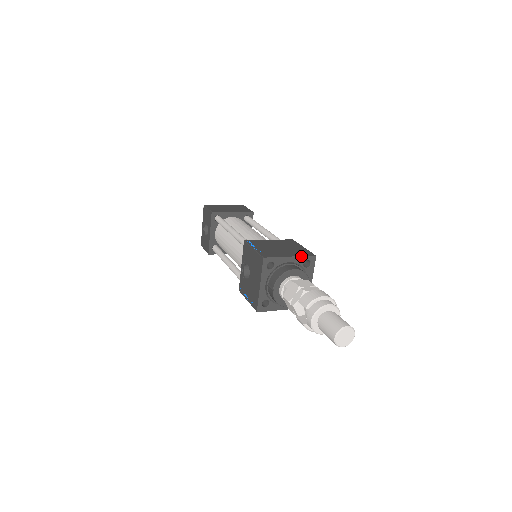
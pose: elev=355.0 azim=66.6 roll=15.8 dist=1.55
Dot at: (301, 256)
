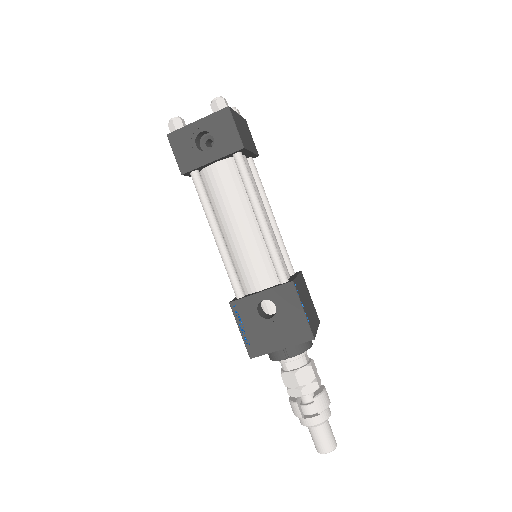
Dot at: (318, 326)
